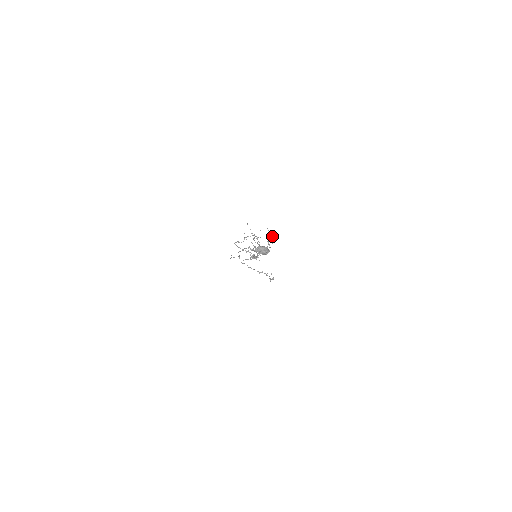
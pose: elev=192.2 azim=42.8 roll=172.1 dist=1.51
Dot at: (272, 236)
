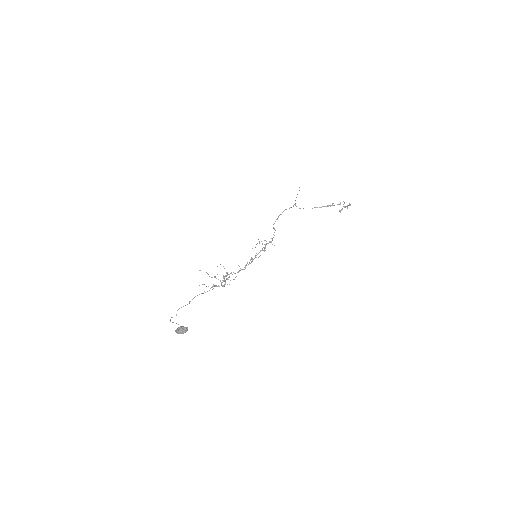
Dot at: occluded
